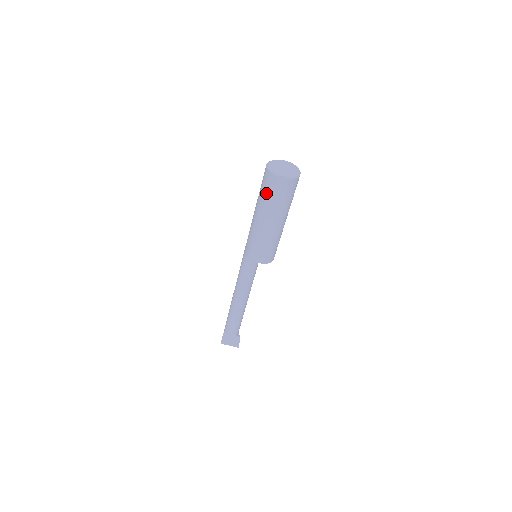
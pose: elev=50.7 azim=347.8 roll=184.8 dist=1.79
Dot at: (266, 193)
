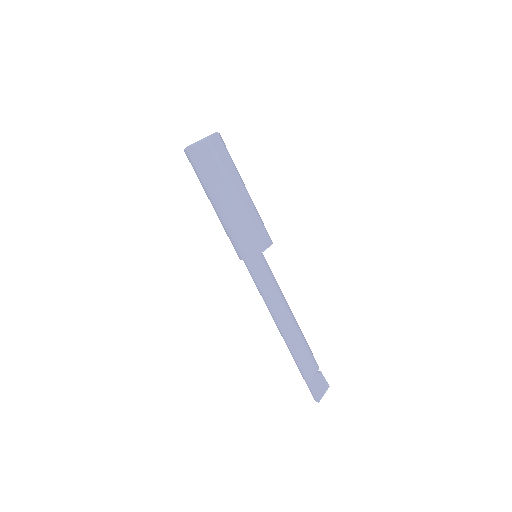
Dot at: (216, 165)
